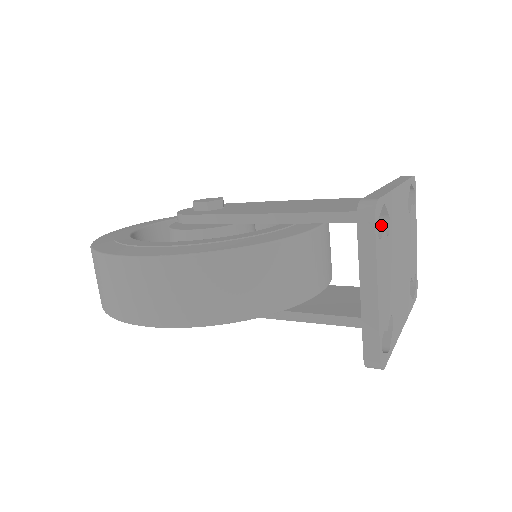
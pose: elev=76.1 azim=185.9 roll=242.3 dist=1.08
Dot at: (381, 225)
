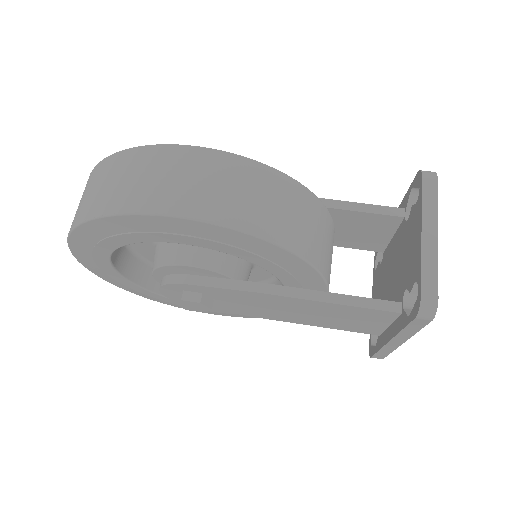
Dot at: occluded
